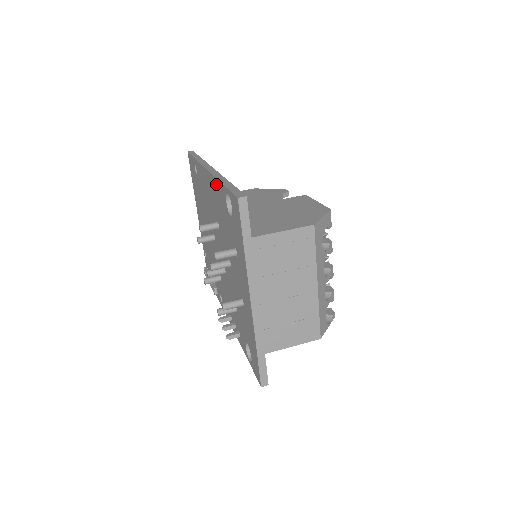
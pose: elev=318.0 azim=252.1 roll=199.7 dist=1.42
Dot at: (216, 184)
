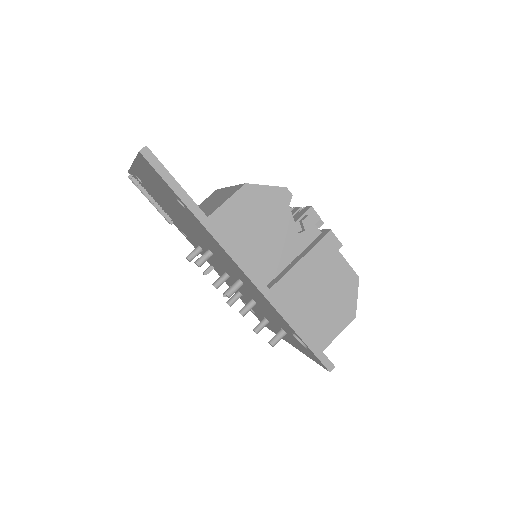
Dot at: (273, 309)
